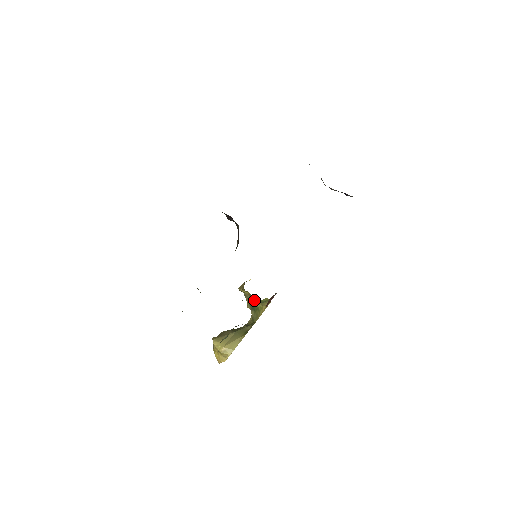
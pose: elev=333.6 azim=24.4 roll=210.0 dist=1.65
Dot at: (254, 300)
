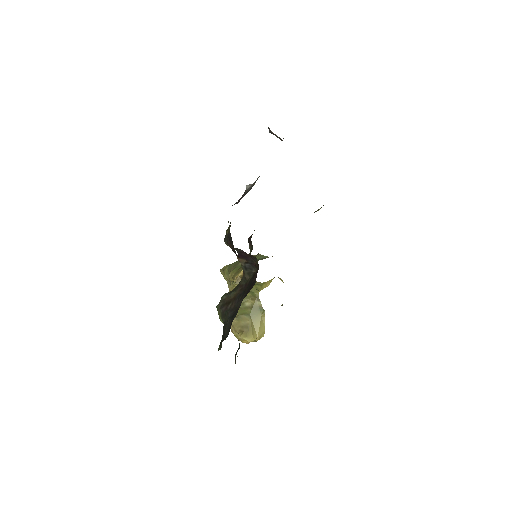
Dot at: occluded
